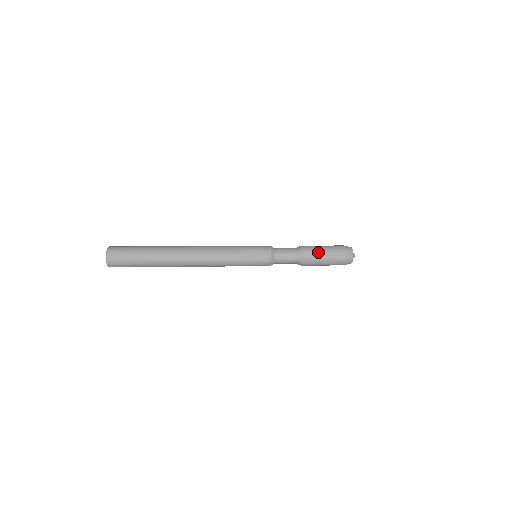
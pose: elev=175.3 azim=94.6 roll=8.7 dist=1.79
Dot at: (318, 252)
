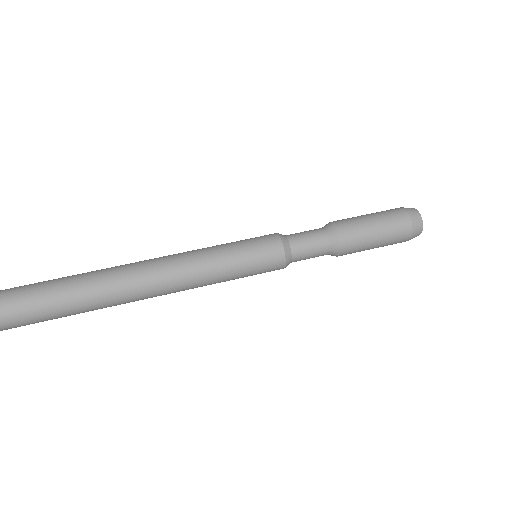
Dot at: (363, 228)
